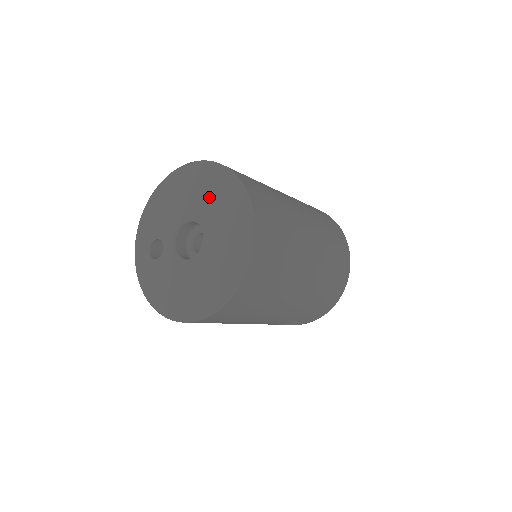
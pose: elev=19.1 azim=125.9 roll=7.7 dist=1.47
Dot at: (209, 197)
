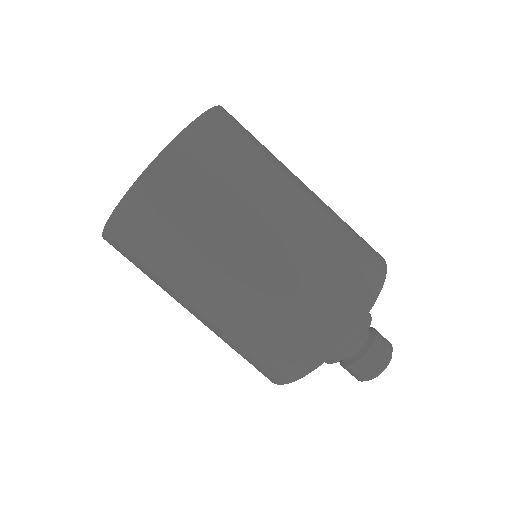
Dot at: occluded
